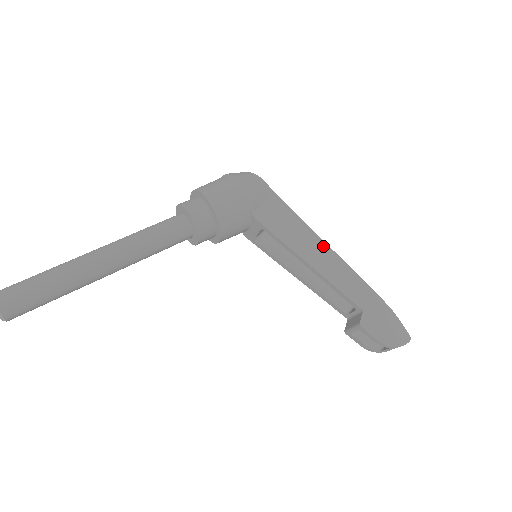
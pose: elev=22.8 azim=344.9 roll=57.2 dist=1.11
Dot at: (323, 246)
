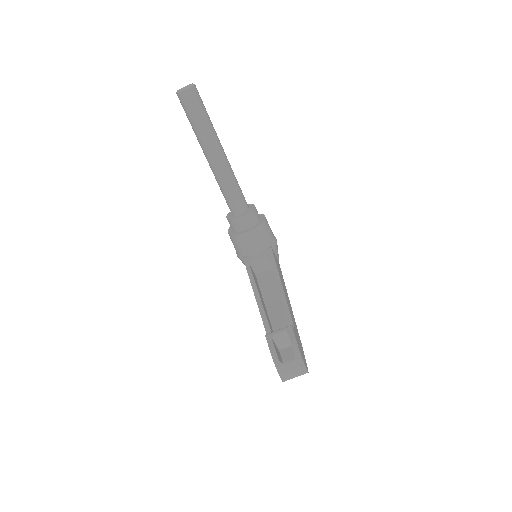
Dot at: occluded
